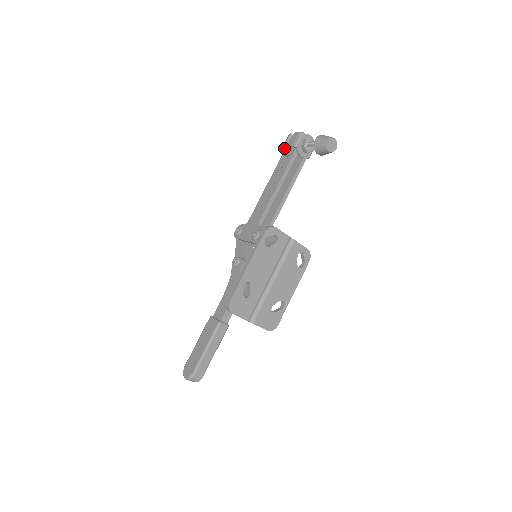
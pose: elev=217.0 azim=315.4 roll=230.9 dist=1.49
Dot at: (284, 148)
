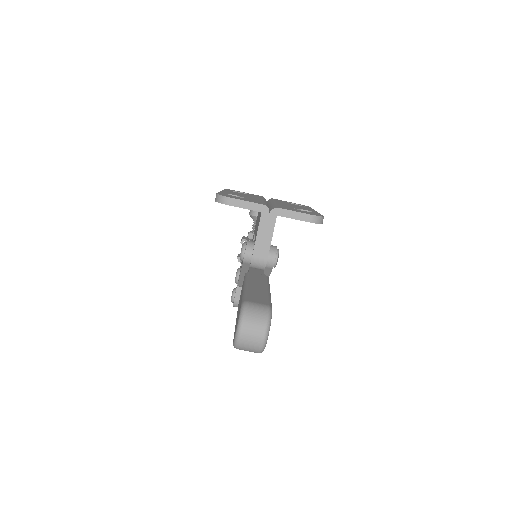
Dot at: (240, 261)
